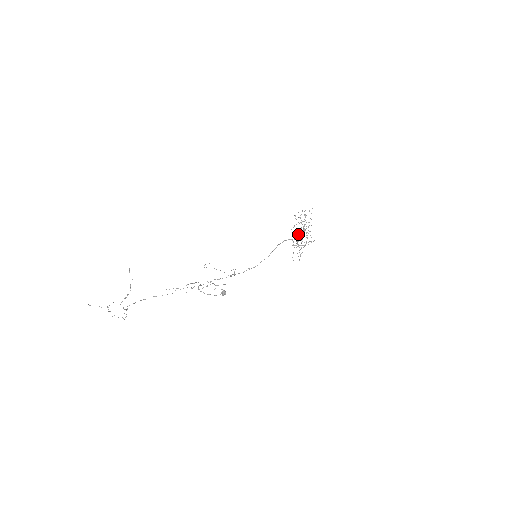
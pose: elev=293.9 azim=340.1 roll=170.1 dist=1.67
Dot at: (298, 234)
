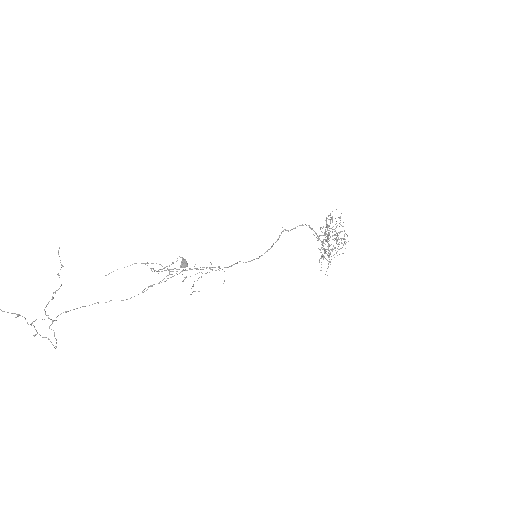
Dot at: (325, 241)
